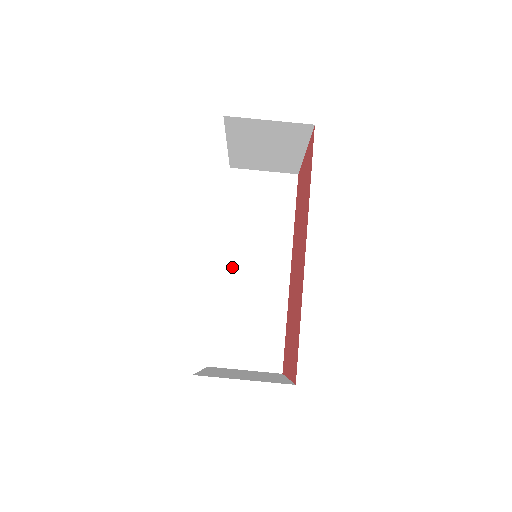
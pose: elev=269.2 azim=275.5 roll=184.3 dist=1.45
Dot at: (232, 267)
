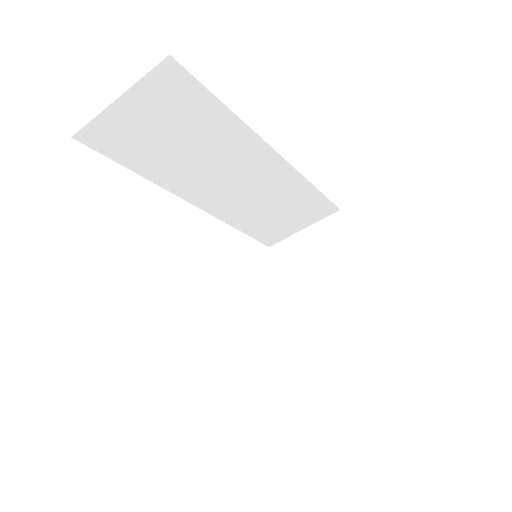
Dot at: (212, 199)
